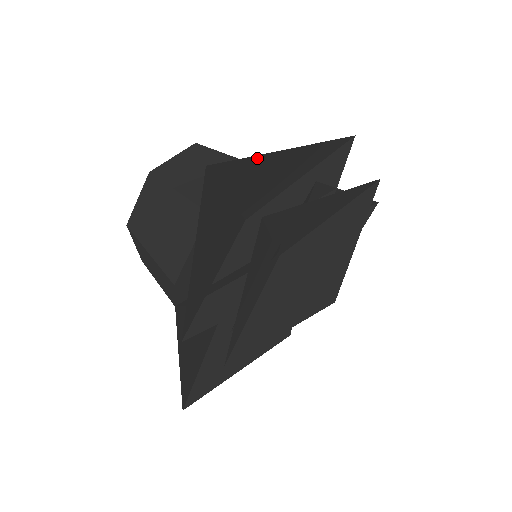
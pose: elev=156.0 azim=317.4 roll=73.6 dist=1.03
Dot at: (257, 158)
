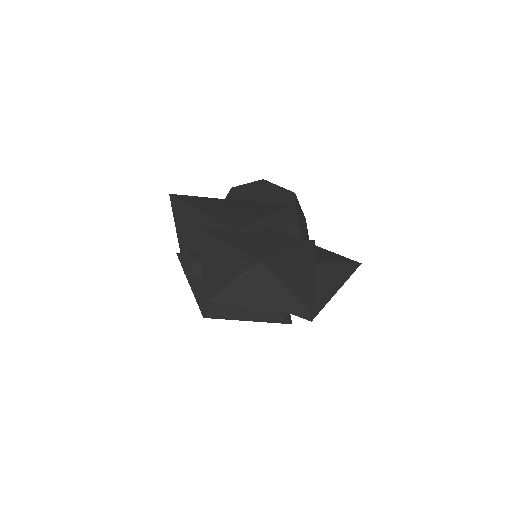
Dot at: (203, 198)
